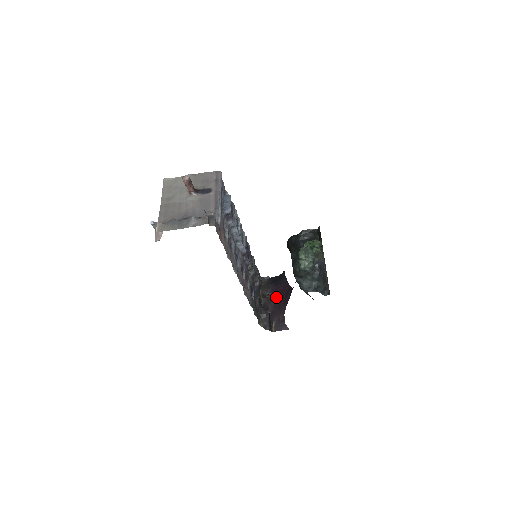
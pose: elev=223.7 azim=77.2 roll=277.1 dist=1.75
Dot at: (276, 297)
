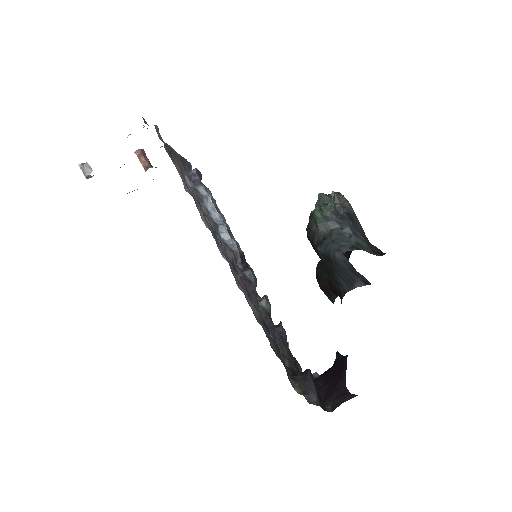
Dot at: (329, 379)
